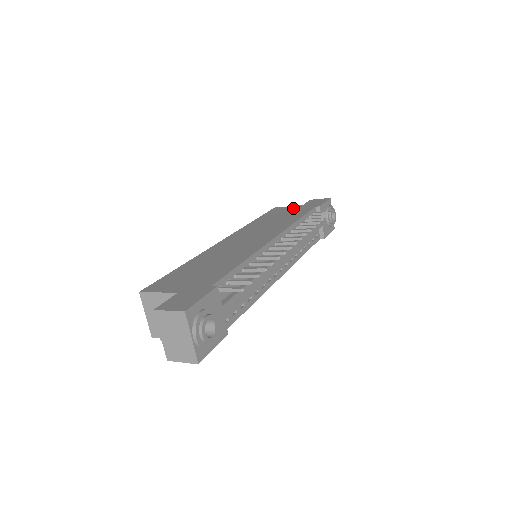
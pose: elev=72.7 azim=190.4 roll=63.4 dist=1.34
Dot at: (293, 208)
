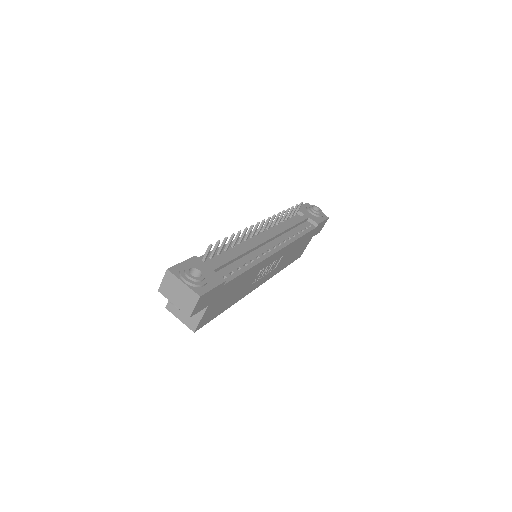
Dot at: occluded
